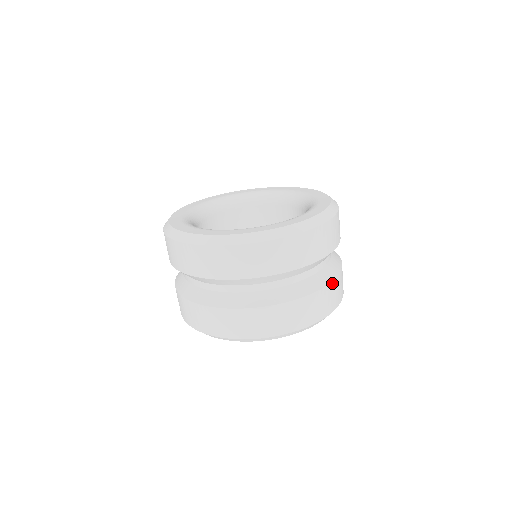
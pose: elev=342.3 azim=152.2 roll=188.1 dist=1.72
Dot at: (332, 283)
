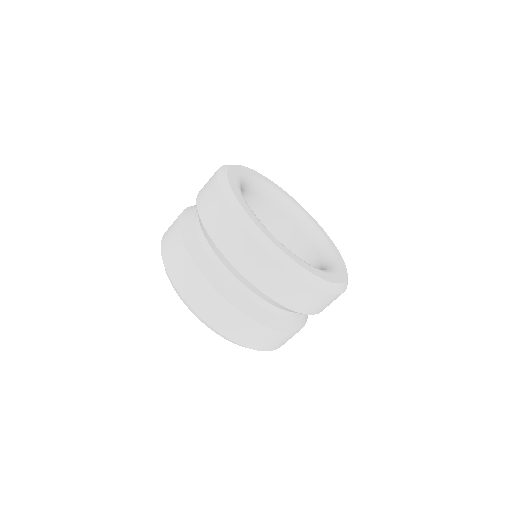
Dot at: occluded
